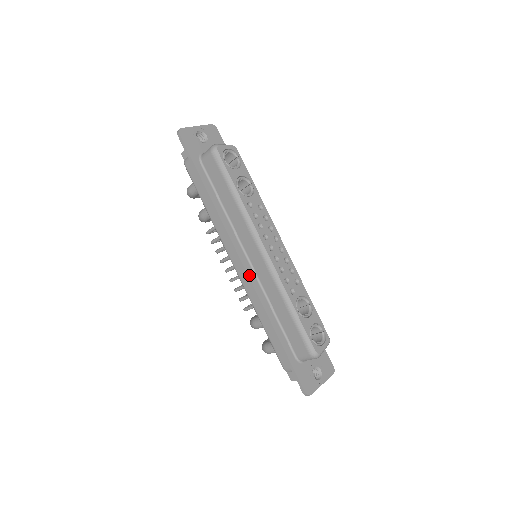
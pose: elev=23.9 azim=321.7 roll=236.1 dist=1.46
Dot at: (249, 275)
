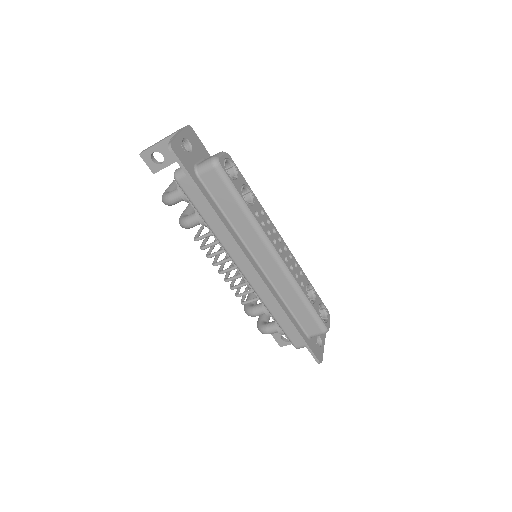
Dot at: (263, 280)
